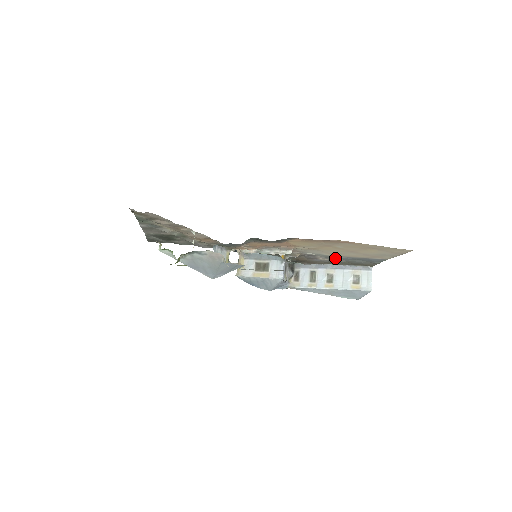
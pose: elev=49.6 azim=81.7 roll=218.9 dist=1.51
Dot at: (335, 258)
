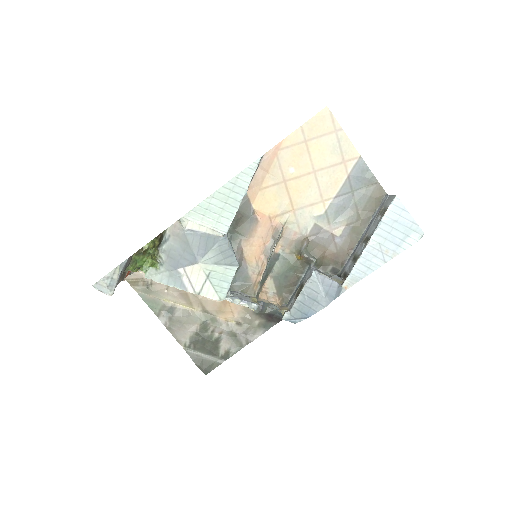
Dot at: (341, 215)
